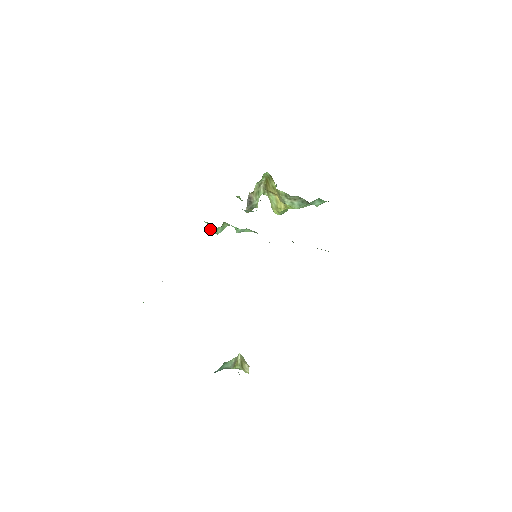
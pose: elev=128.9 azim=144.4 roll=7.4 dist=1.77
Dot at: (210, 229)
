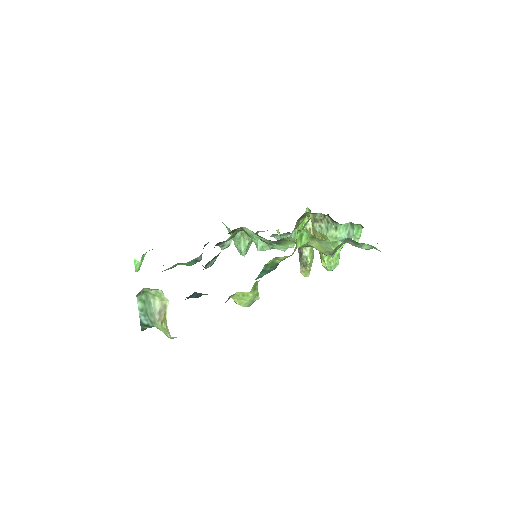
Dot at: (235, 245)
